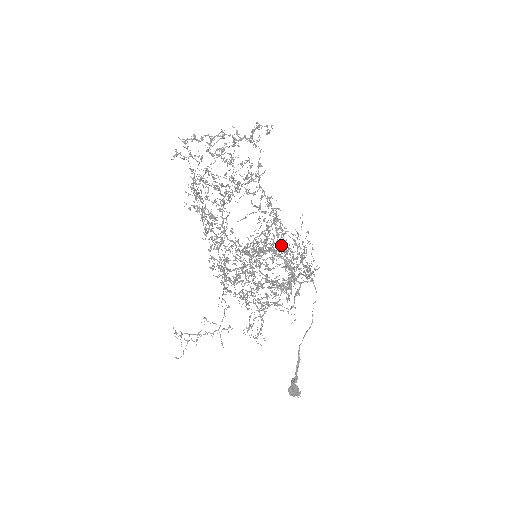
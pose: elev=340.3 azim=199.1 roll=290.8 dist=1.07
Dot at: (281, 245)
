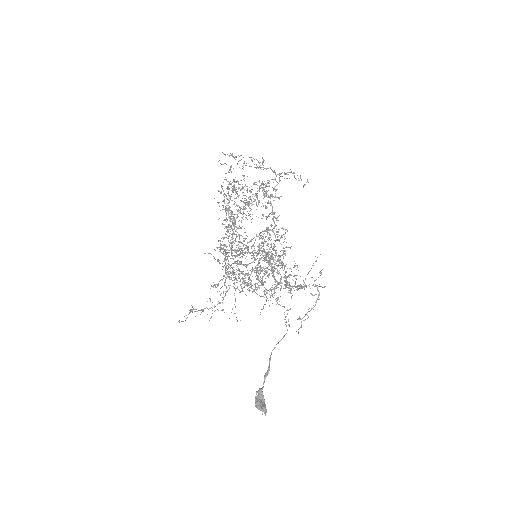
Dot at: (273, 249)
